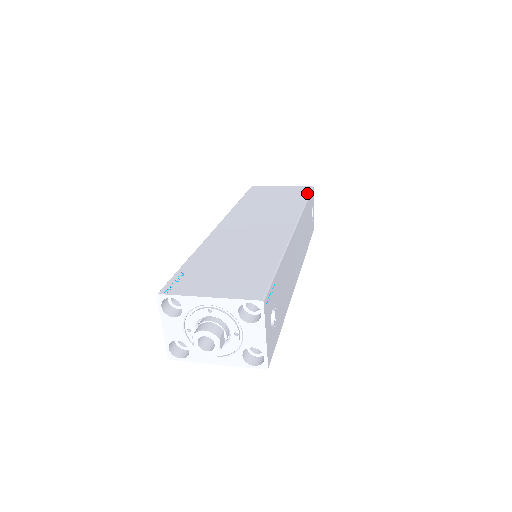
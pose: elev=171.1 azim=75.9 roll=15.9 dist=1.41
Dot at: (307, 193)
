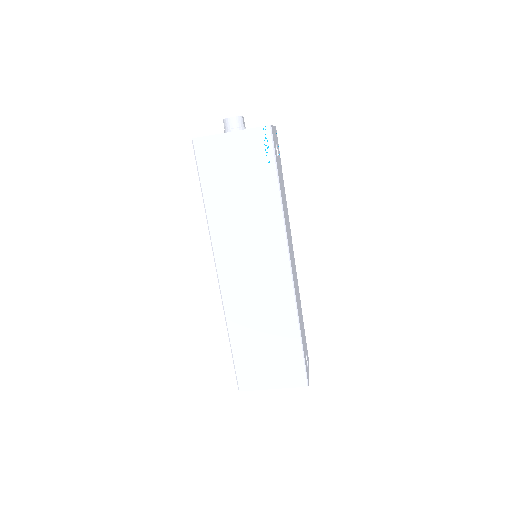
Dot at: occluded
